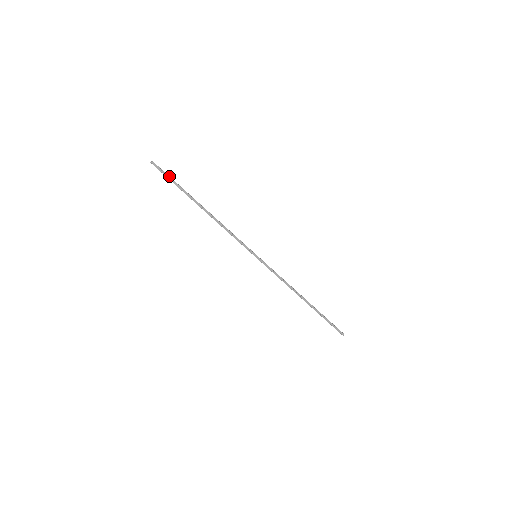
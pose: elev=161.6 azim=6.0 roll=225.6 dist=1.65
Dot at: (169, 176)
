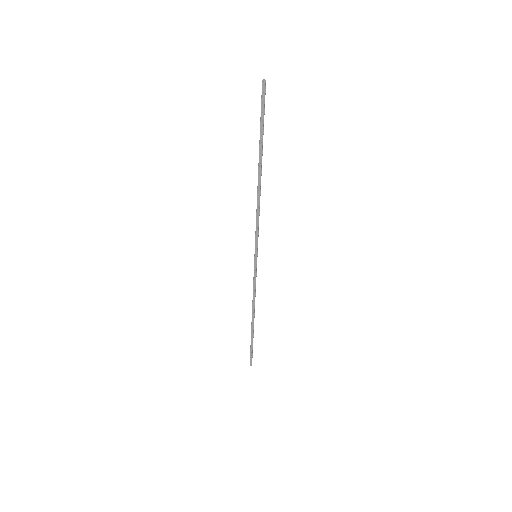
Dot at: (264, 113)
